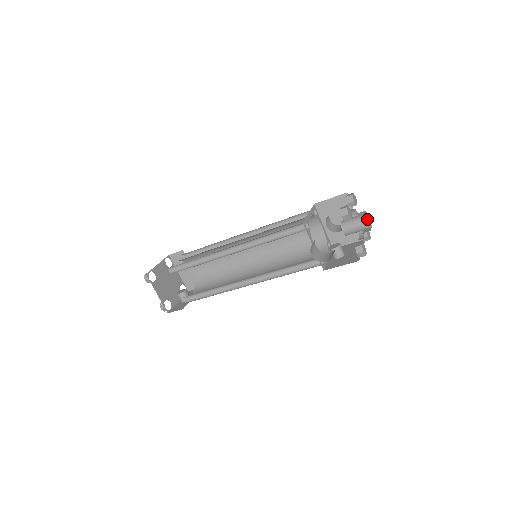
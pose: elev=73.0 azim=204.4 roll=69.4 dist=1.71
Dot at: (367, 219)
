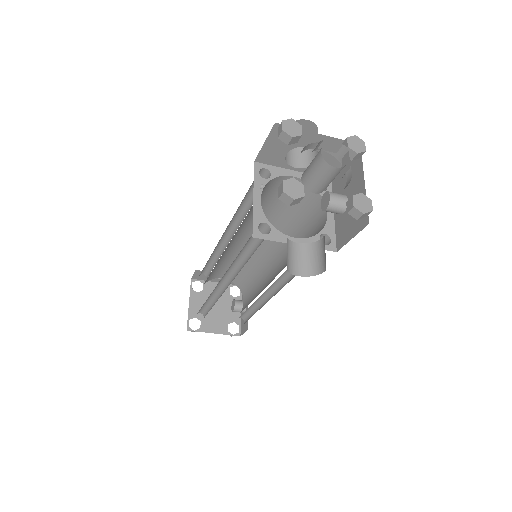
Dot at: (333, 145)
